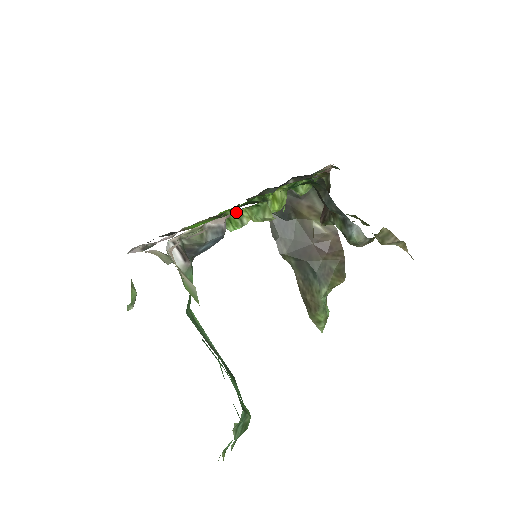
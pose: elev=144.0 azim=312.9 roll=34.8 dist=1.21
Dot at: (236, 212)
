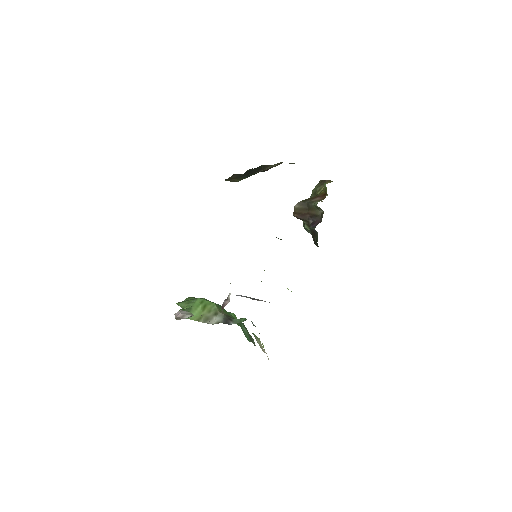
Dot at: occluded
